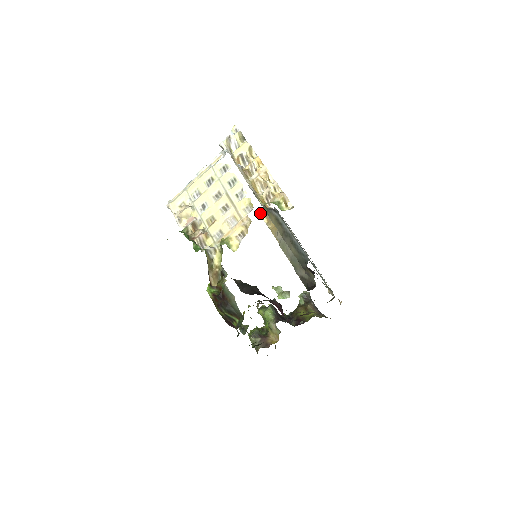
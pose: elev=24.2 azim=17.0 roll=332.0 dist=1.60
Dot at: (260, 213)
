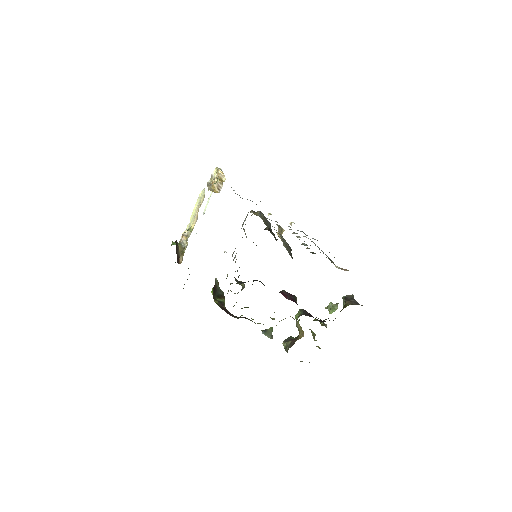
Dot at: (277, 234)
